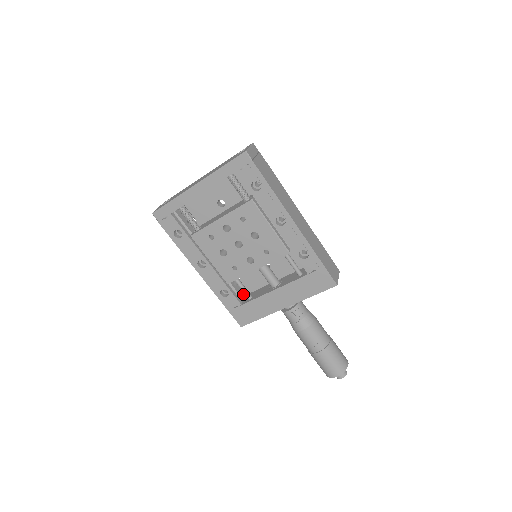
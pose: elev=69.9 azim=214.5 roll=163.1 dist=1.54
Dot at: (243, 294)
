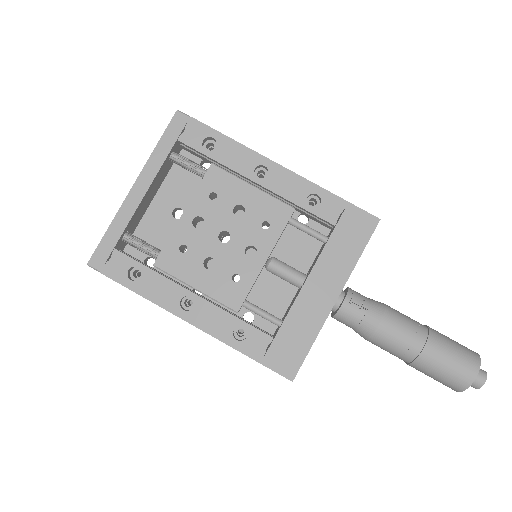
Dot at: (268, 333)
